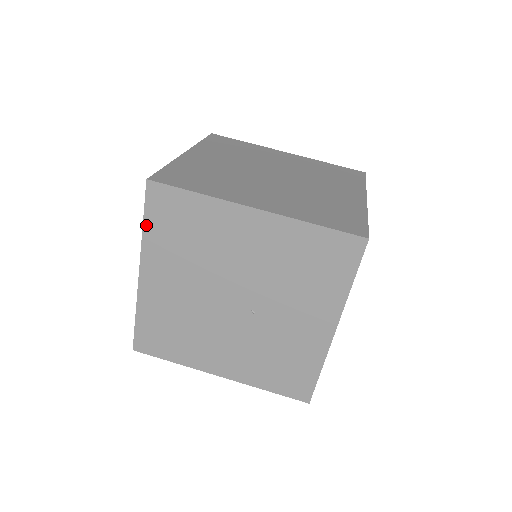
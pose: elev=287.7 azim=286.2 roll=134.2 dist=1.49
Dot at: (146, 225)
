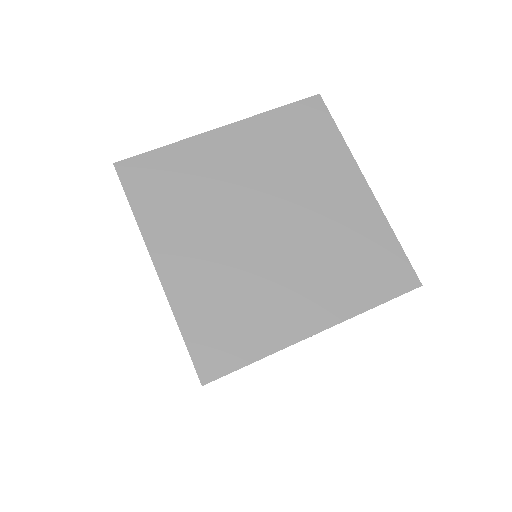
Dot at: occluded
